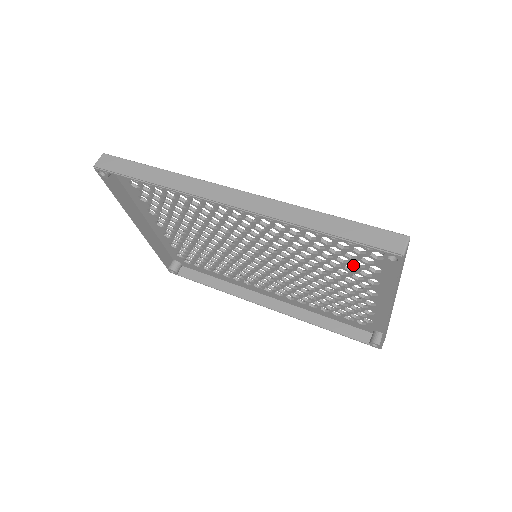
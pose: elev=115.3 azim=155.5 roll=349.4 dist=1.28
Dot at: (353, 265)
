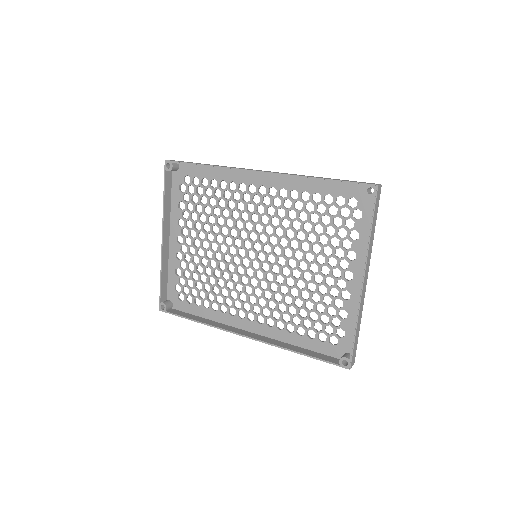
Dot at: (337, 236)
